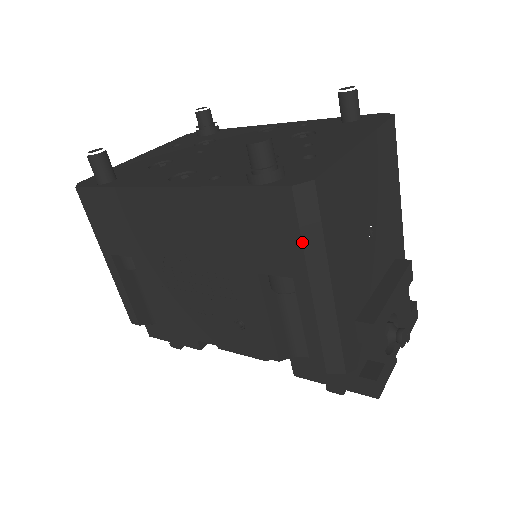
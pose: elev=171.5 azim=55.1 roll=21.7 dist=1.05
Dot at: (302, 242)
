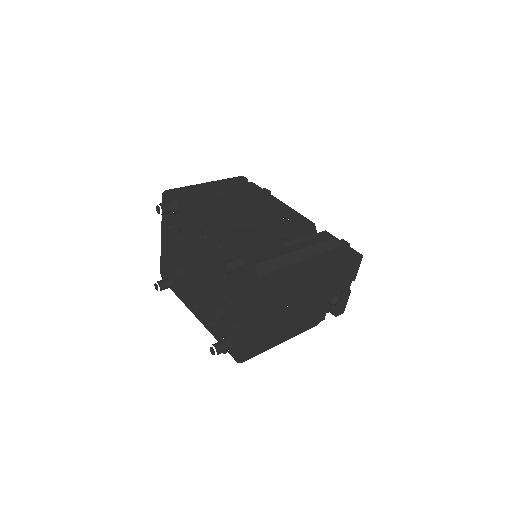
Dot at: occluded
